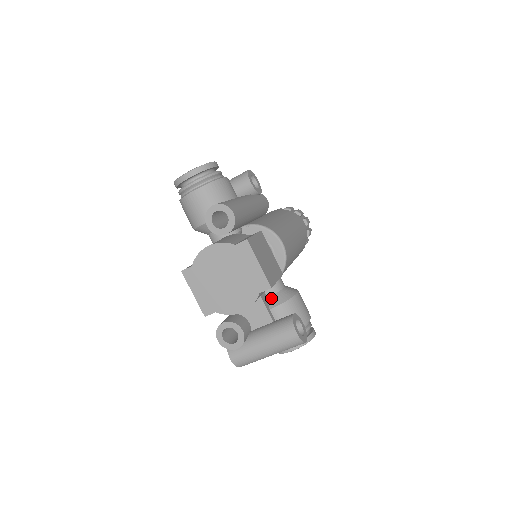
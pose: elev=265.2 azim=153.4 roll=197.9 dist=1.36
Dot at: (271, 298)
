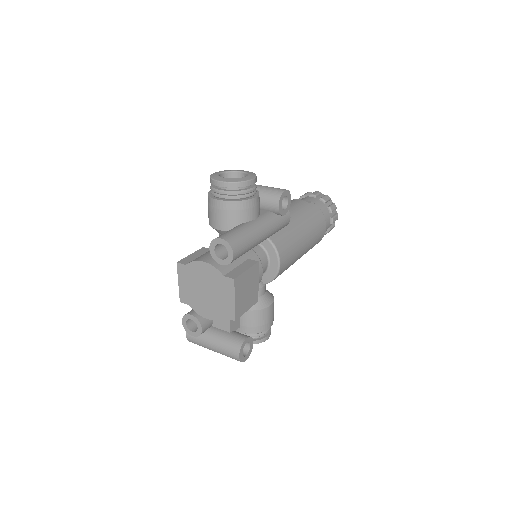
Dot at: occluded
